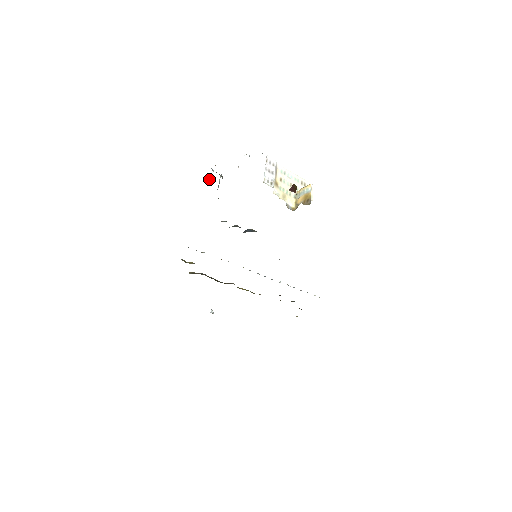
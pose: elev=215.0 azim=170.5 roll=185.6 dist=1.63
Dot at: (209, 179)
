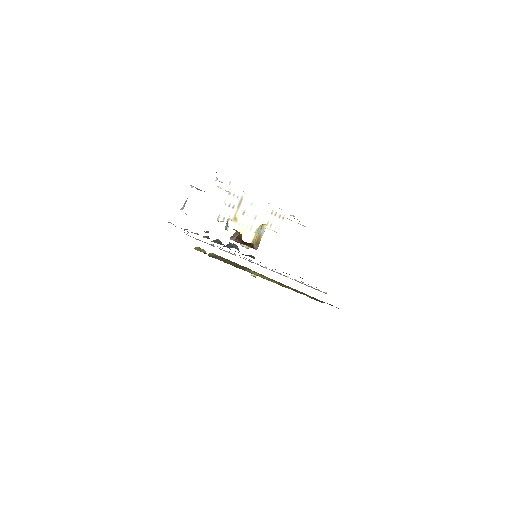
Dot at: (184, 203)
